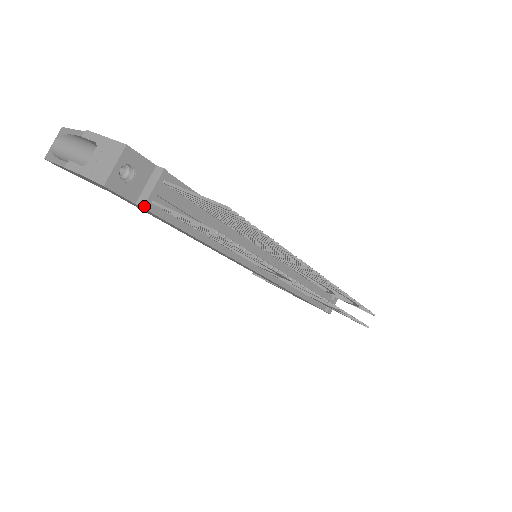
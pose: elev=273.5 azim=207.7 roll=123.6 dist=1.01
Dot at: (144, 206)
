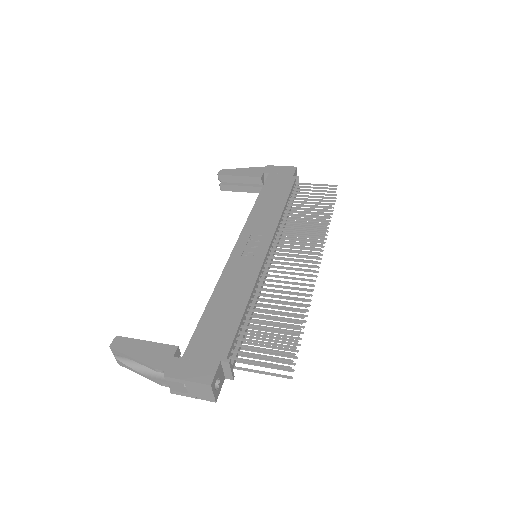
Dot at: (233, 379)
